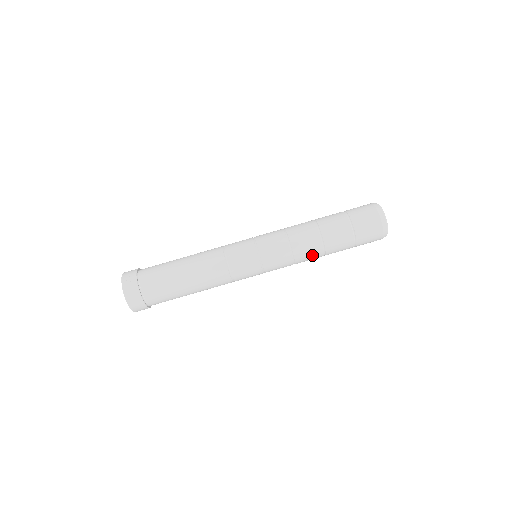
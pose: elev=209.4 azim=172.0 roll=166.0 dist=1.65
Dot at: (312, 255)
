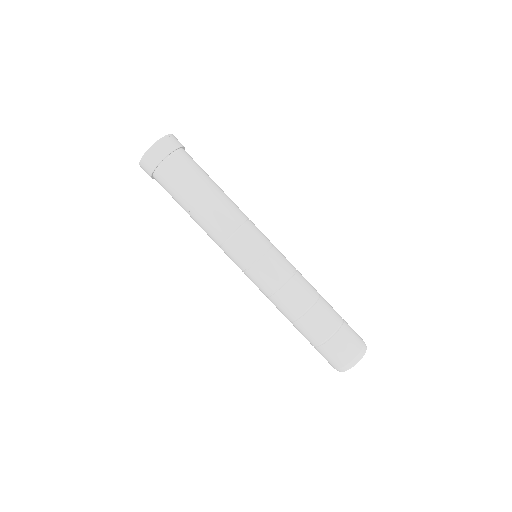
Dot at: (289, 307)
